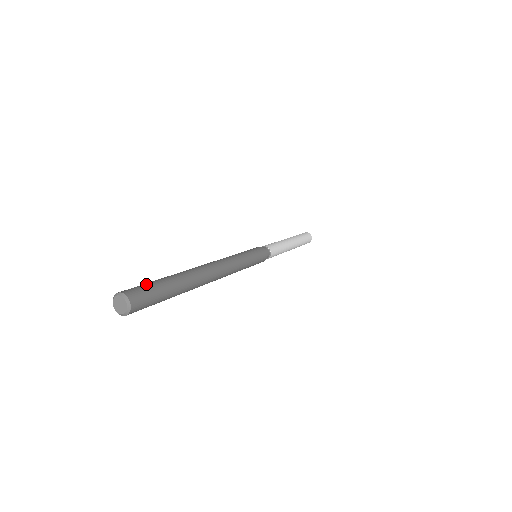
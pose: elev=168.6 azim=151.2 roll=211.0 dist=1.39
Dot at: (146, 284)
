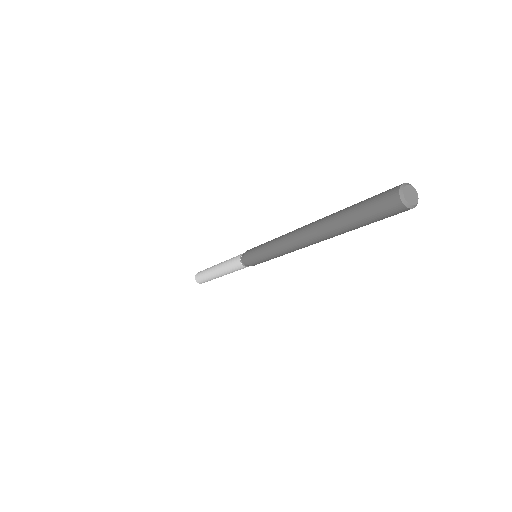
Dot at: occluded
